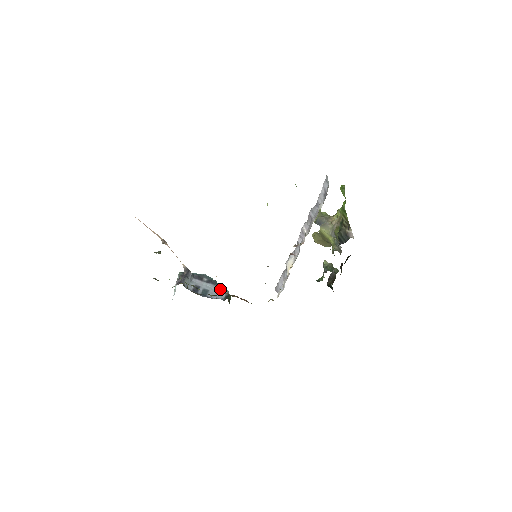
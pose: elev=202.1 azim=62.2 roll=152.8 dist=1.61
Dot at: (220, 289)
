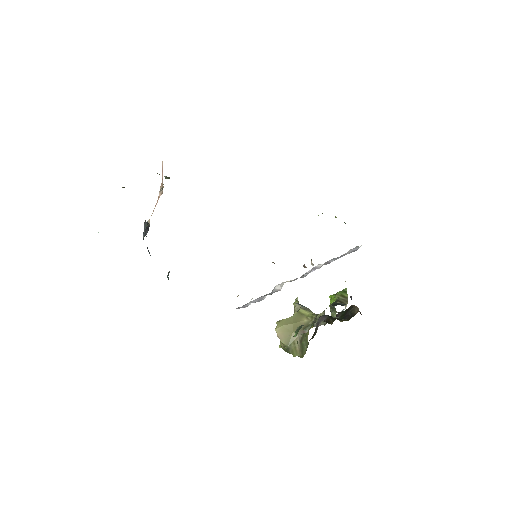
Dot at: occluded
